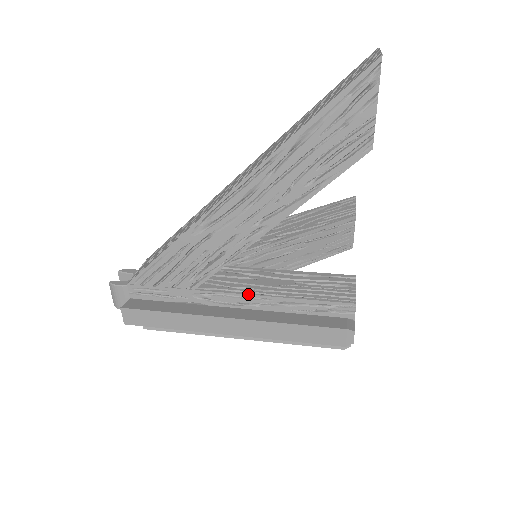
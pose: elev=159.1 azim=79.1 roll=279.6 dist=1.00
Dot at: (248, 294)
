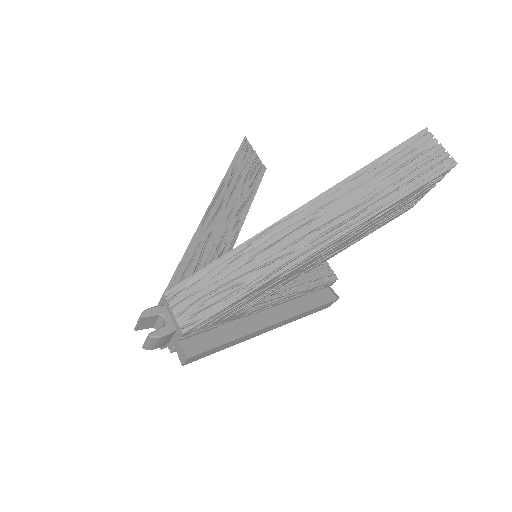
Dot at: (279, 300)
